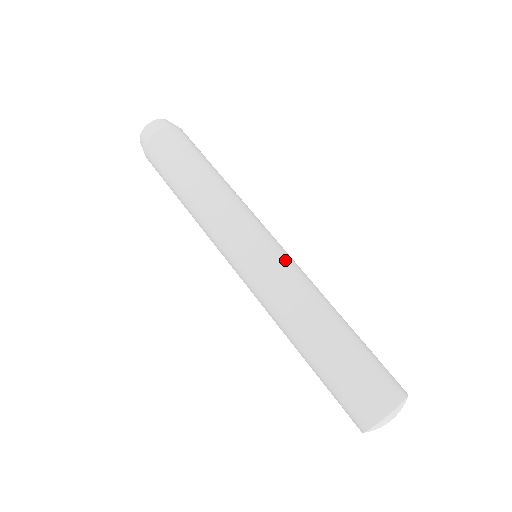
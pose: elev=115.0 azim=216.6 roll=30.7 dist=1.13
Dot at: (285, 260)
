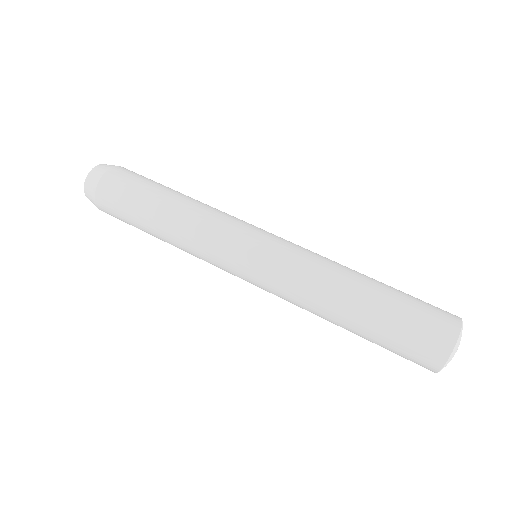
Dot at: (278, 263)
